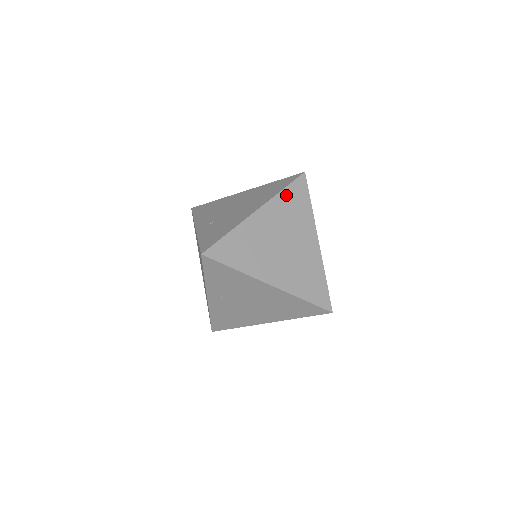
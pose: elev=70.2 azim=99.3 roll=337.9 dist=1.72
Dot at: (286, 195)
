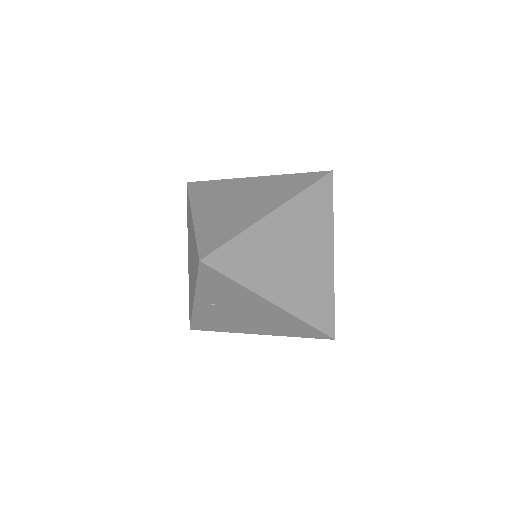
Dot at: (307, 197)
